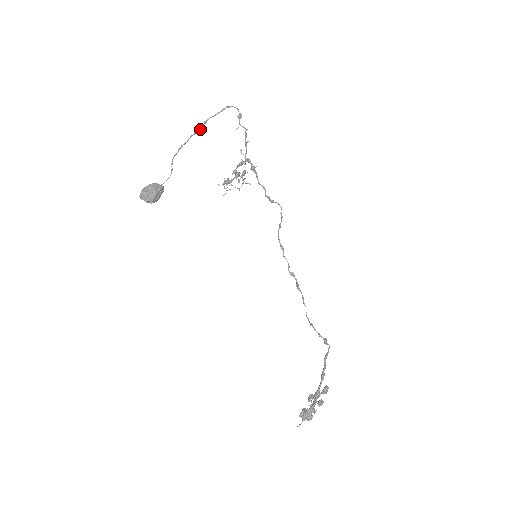
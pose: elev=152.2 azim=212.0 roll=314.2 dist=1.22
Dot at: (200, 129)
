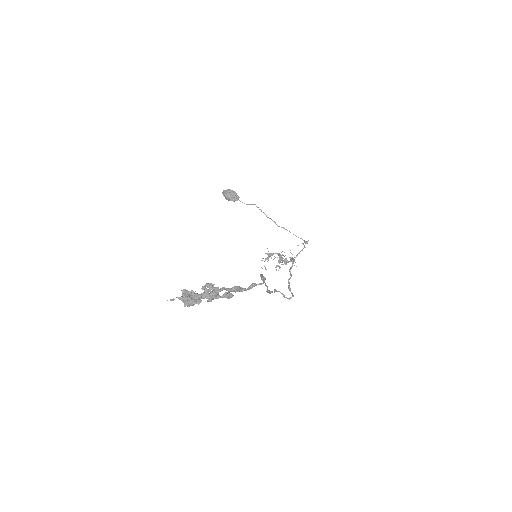
Dot at: (279, 226)
